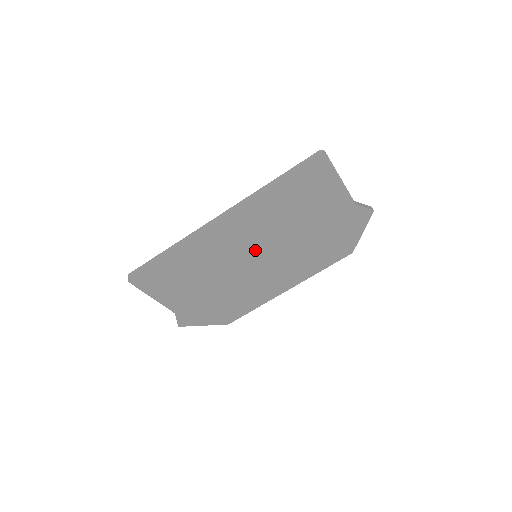
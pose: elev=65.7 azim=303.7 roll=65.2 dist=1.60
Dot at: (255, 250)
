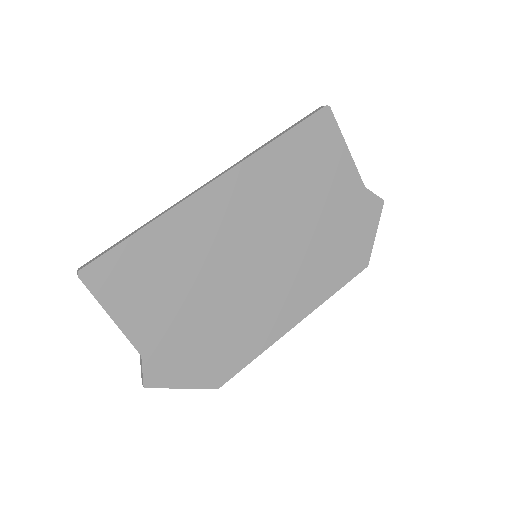
Dot at: (256, 242)
